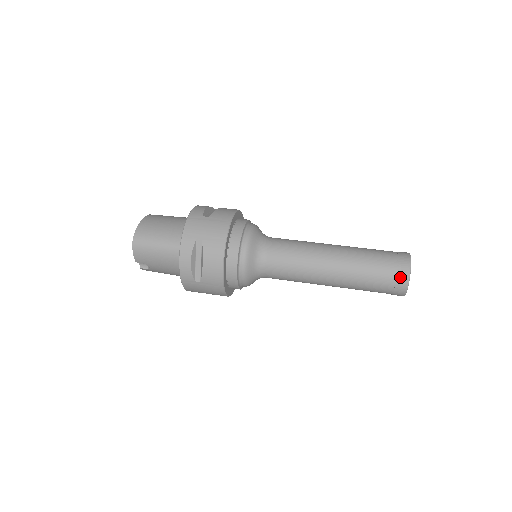
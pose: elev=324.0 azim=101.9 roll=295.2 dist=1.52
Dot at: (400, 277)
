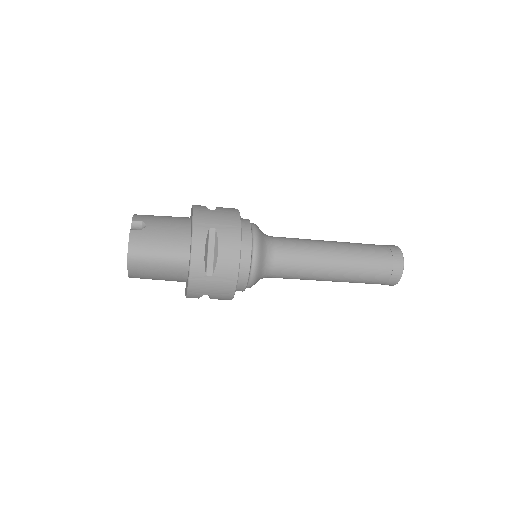
Dot at: occluded
